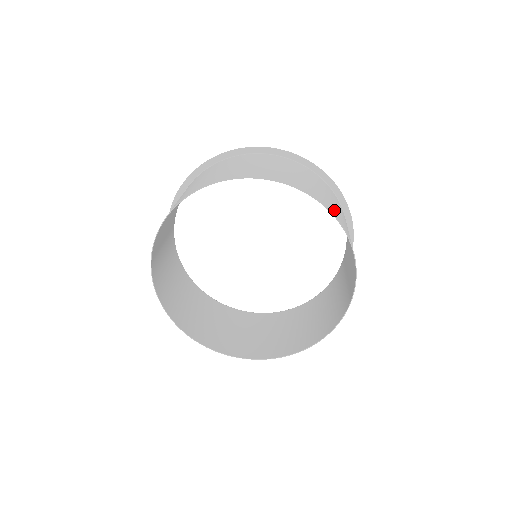
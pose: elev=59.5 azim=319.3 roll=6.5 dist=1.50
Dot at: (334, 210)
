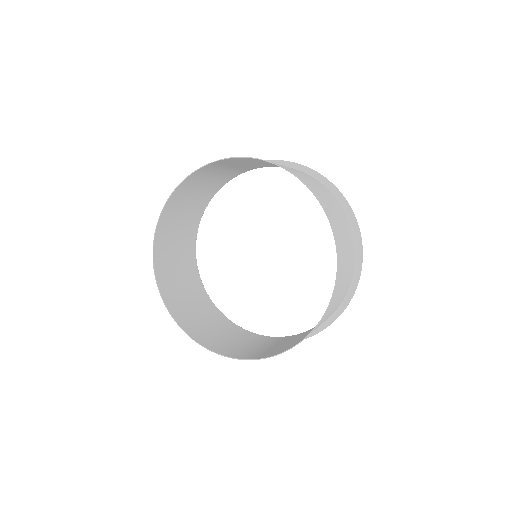
Dot at: (332, 215)
